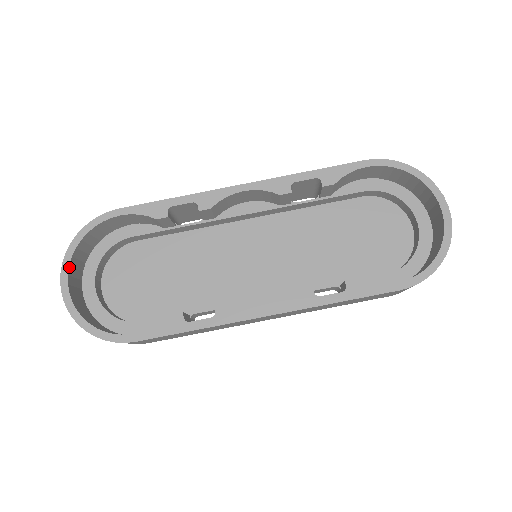
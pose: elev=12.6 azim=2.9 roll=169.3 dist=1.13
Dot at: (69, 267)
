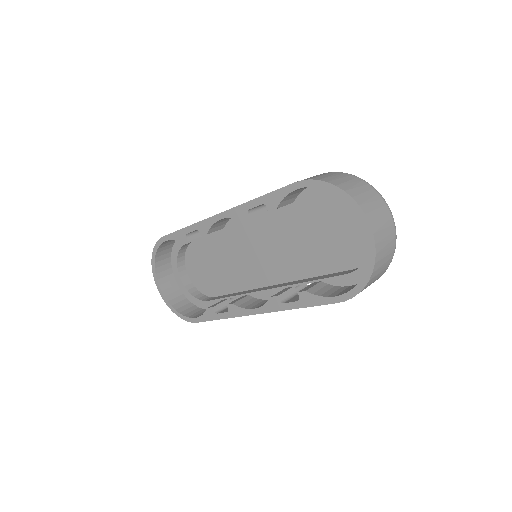
Dot at: (156, 275)
